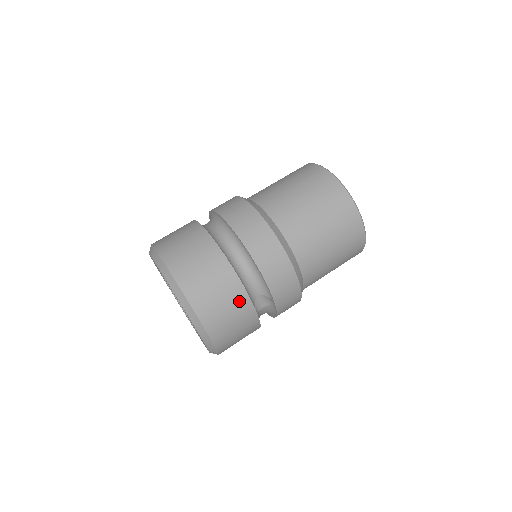
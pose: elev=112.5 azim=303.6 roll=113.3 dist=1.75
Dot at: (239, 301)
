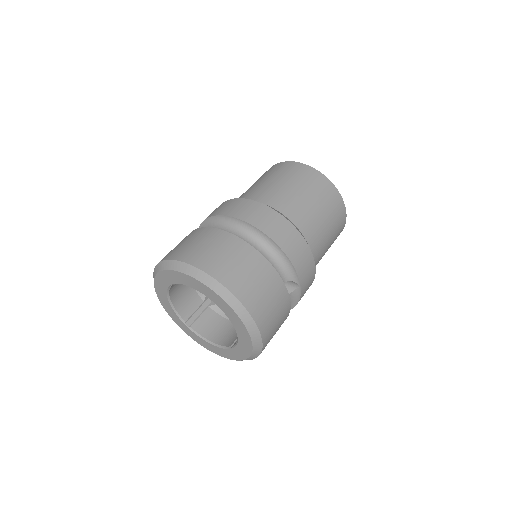
Dot at: (276, 287)
